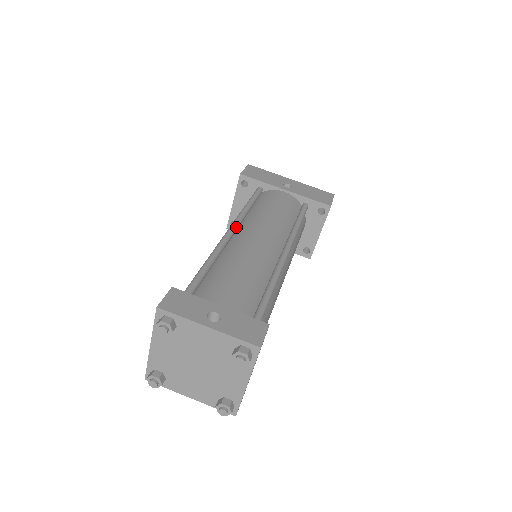
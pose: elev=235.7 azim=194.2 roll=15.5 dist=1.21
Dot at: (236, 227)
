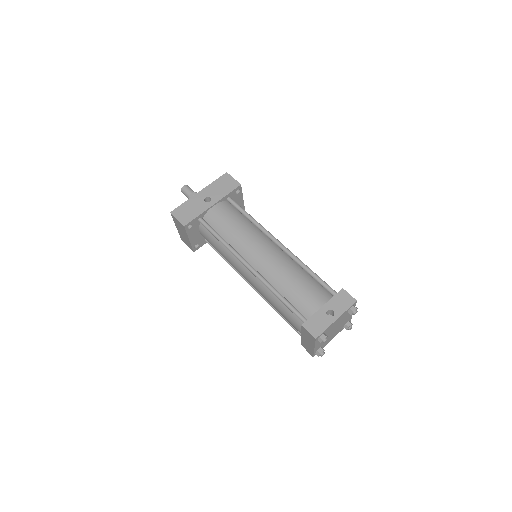
Dot at: (246, 261)
